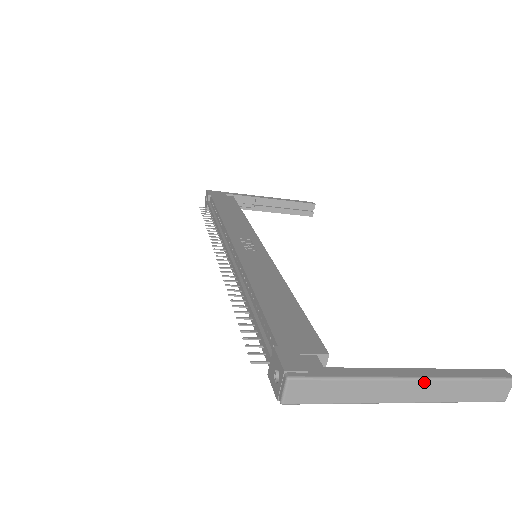
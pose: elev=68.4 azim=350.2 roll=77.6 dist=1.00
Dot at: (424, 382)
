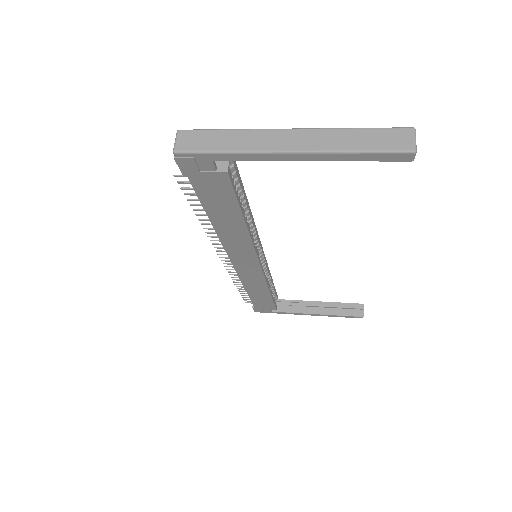
Dot at: (306, 131)
